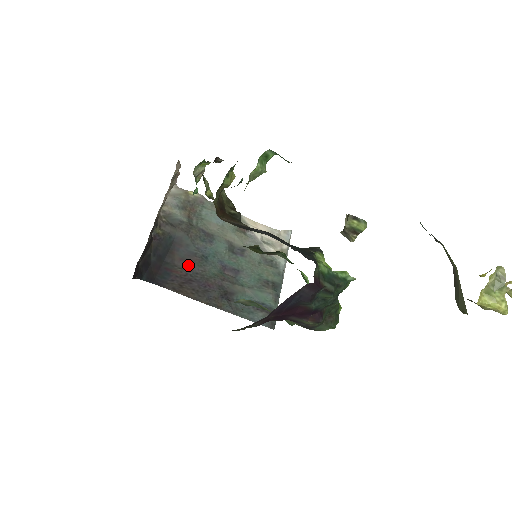
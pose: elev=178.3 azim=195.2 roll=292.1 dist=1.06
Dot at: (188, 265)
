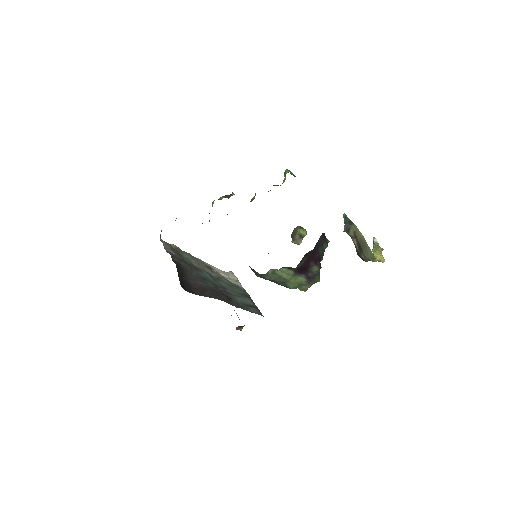
Dot at: (198, 282)
